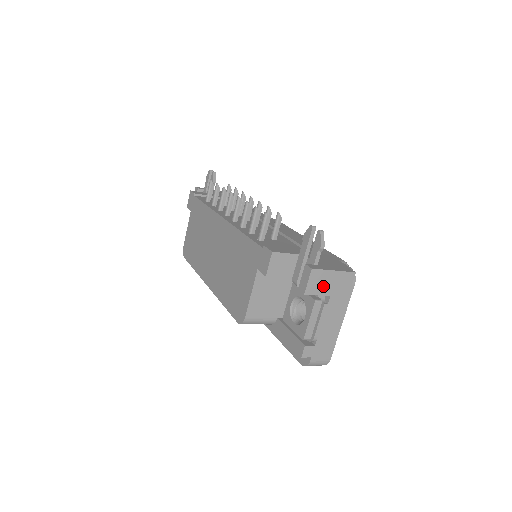
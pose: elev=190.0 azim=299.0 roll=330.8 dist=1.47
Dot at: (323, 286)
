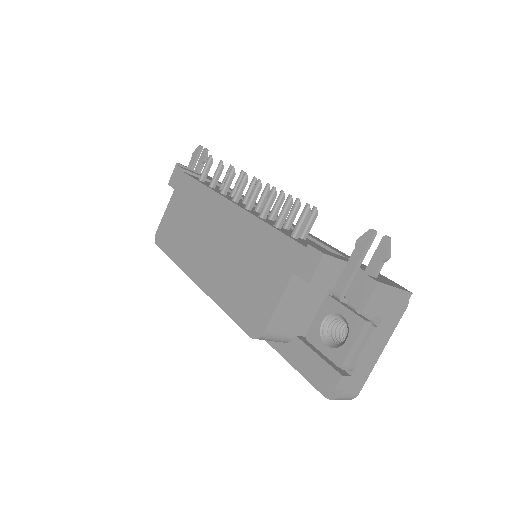
Dot at: (381, 305)
